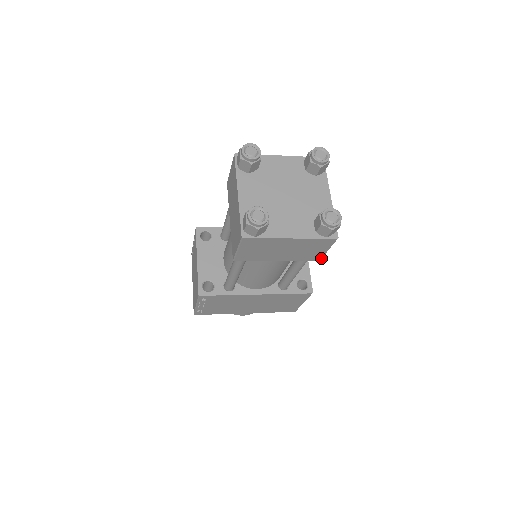
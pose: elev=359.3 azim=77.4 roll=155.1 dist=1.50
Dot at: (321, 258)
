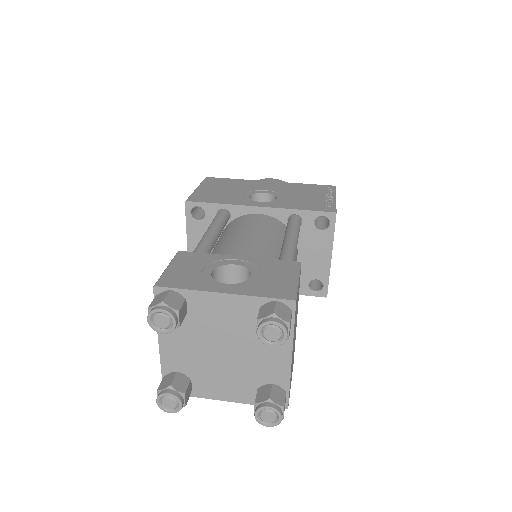
Dot at: occluded
